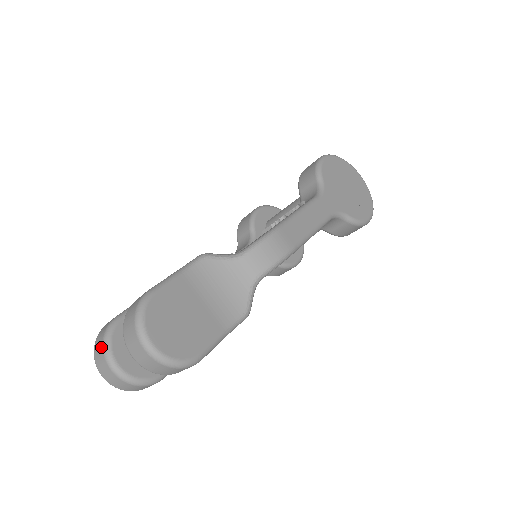
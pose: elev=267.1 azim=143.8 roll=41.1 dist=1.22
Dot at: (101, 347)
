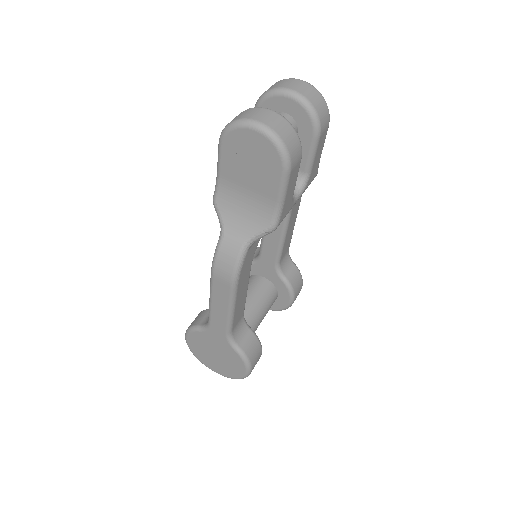
Dot at: (246, 110)
